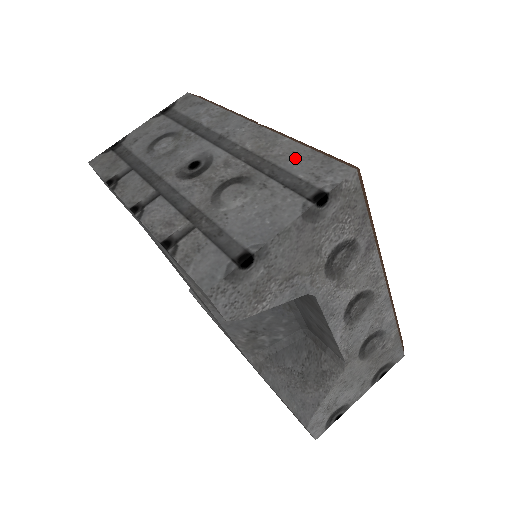
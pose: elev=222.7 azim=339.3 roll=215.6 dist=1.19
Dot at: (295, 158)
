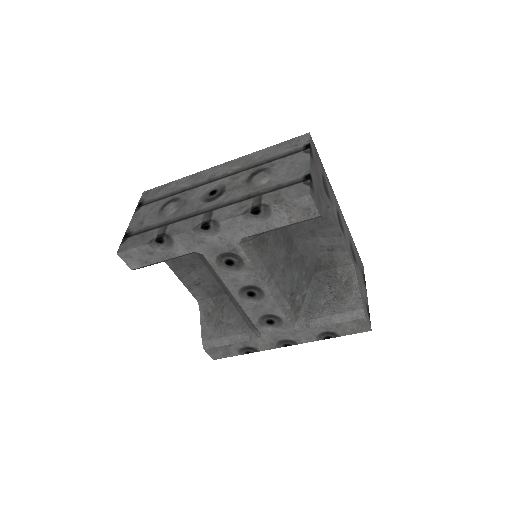
Dot at: (272, 151)
